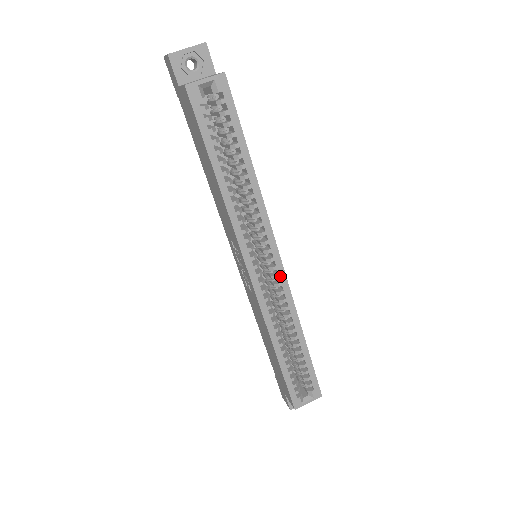
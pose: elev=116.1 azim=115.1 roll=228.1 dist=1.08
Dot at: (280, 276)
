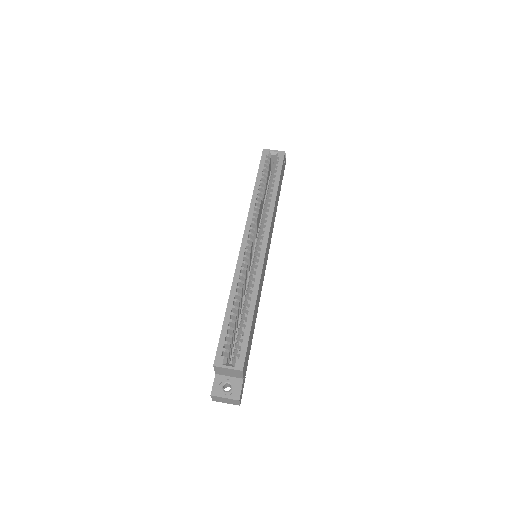
Dot at: (261, 253)
